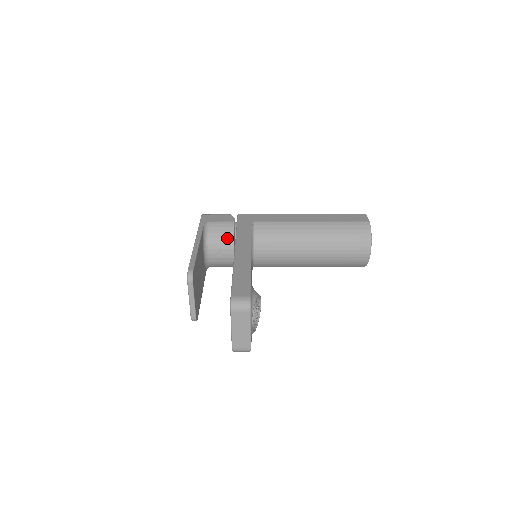
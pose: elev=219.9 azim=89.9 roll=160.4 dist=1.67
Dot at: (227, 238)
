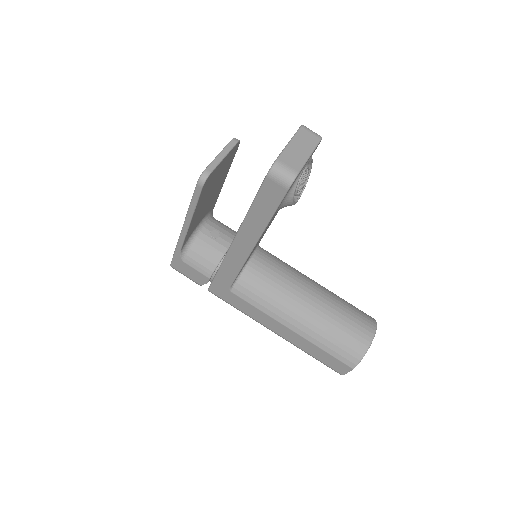
Dot at: (231, 231)
